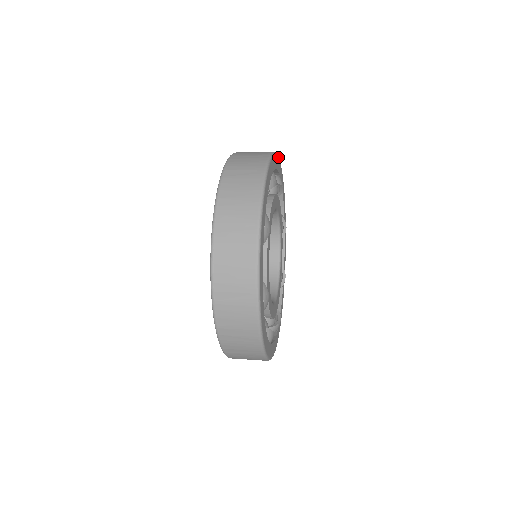
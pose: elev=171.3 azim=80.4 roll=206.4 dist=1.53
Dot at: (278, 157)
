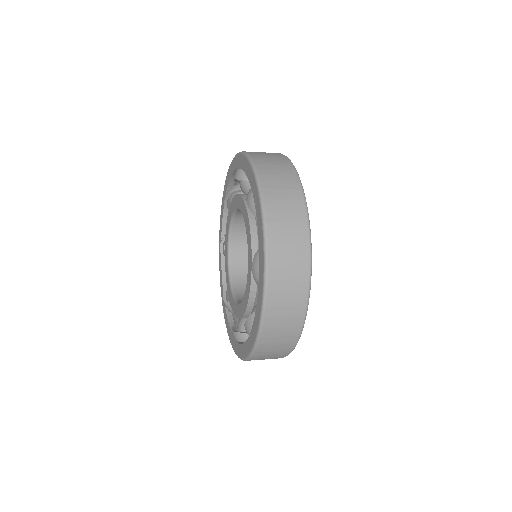
Dot at: occluded
